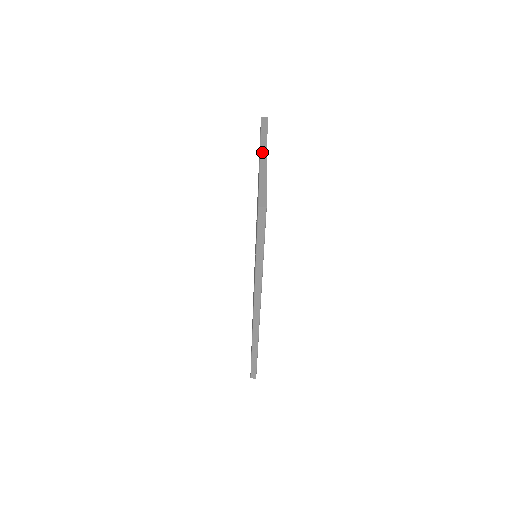
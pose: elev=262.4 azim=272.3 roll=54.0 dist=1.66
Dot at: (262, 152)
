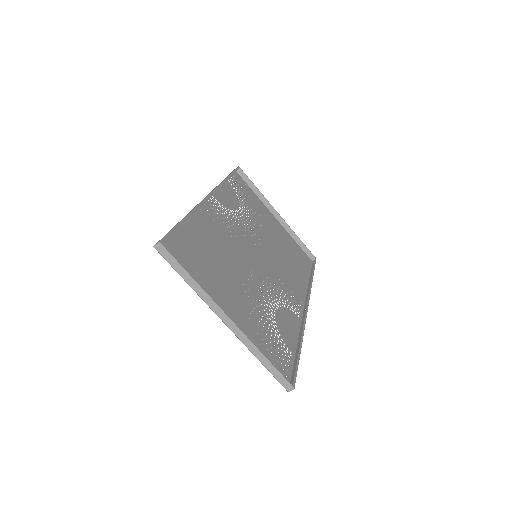
Dot at: (220, 316)
